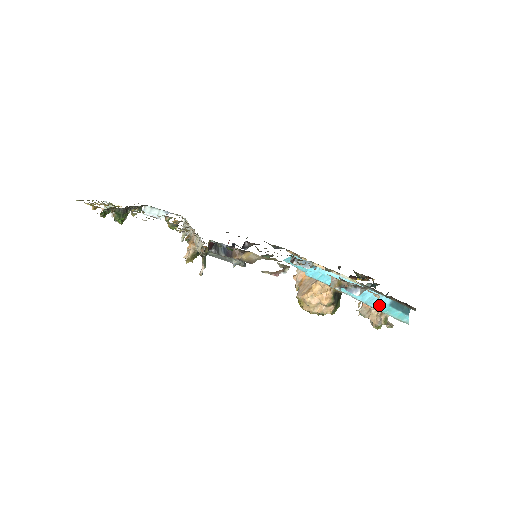
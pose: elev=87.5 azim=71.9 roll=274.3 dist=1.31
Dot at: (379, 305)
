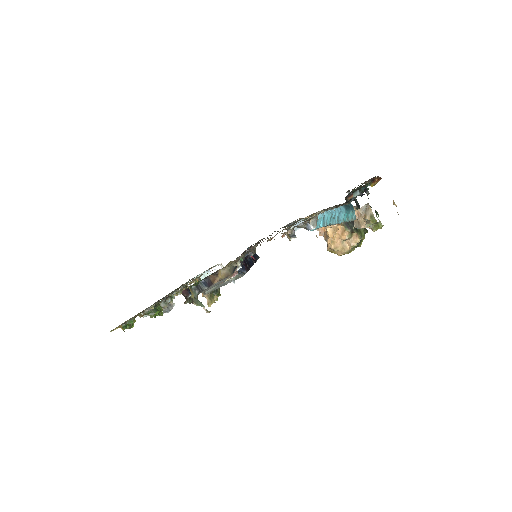
Dot at: (342, 217)
